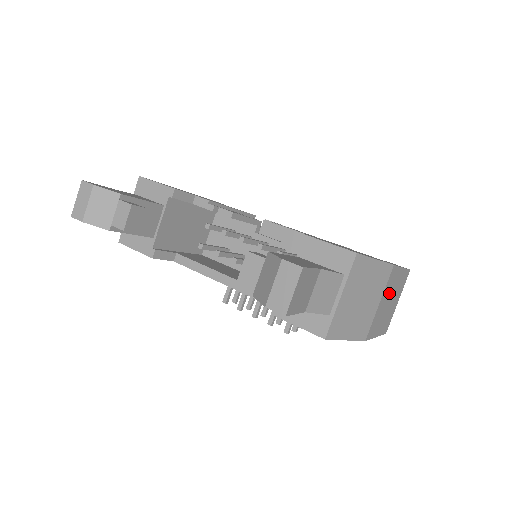
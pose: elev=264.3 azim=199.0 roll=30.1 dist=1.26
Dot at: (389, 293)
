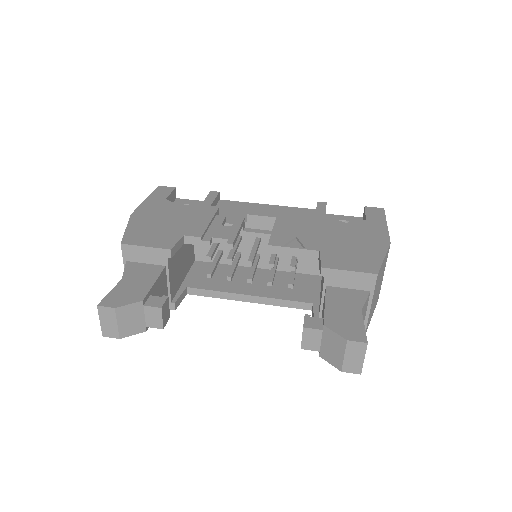
Dot at: occluded
